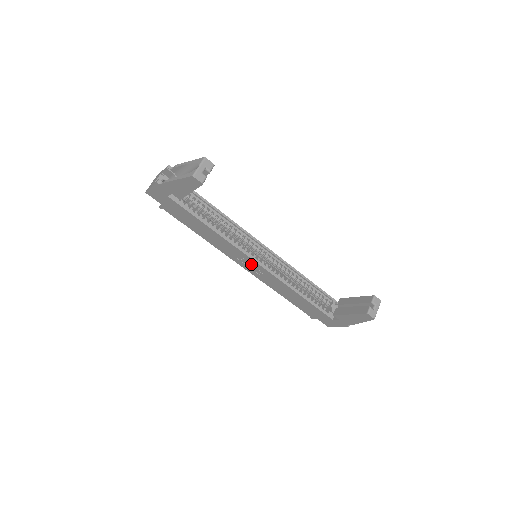
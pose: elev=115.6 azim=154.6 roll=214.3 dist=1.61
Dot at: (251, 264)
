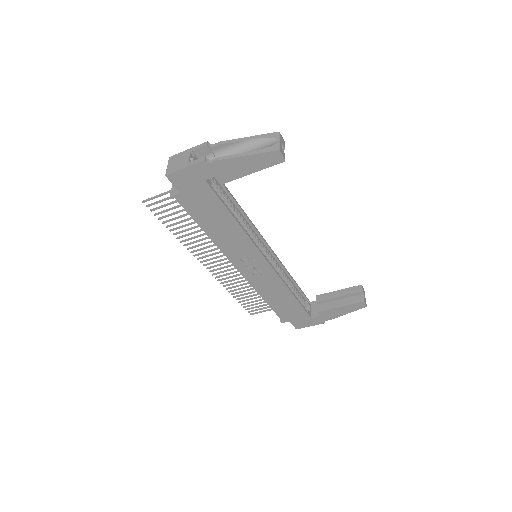
Dot at: (256, 264)
